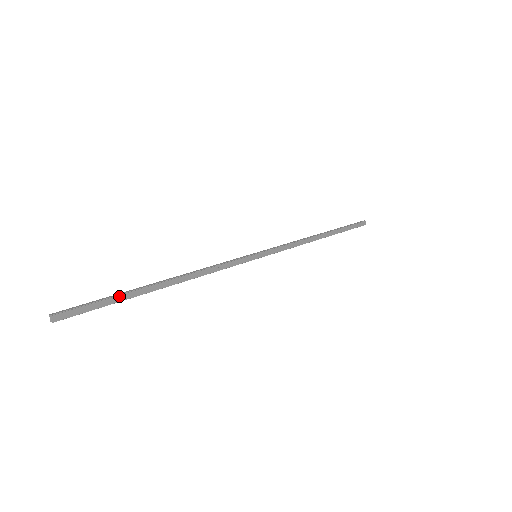
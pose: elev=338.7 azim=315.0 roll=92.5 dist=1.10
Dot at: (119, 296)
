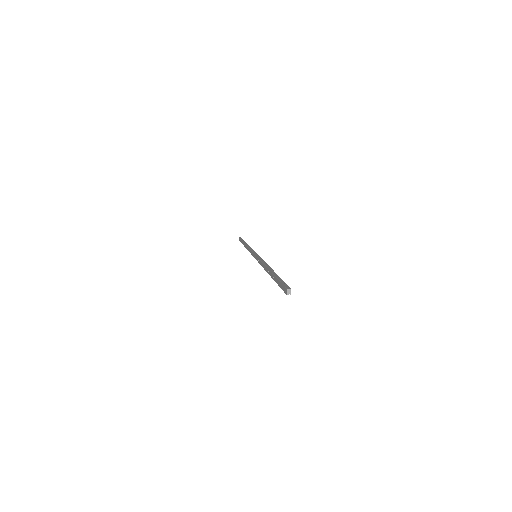
Dot at: (279, 277)
